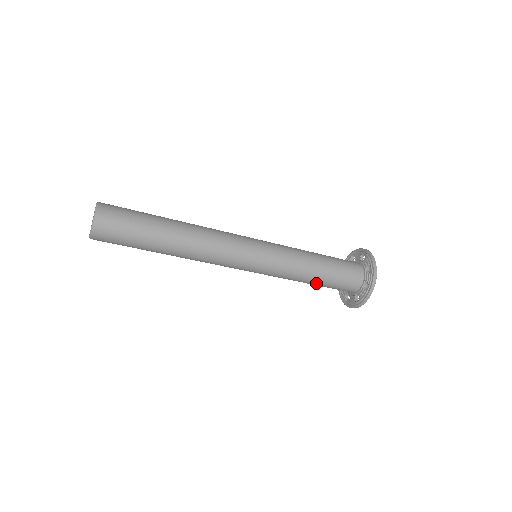
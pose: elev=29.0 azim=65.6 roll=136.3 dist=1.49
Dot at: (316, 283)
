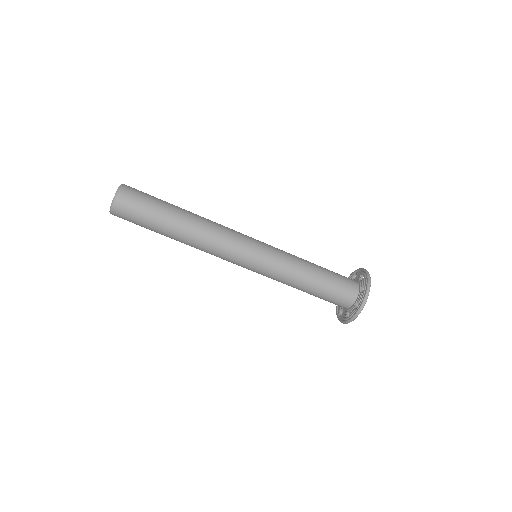
Dot at: (315, 285)
